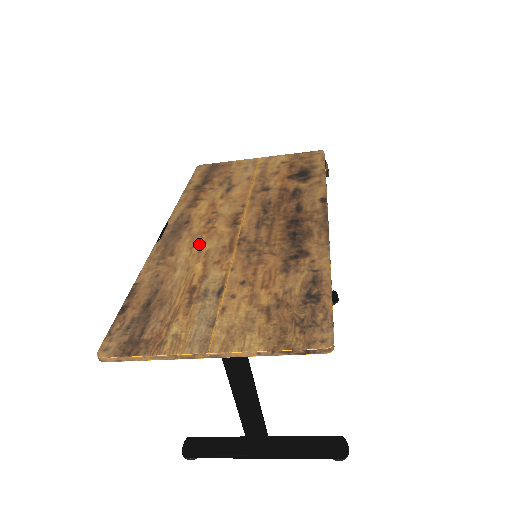
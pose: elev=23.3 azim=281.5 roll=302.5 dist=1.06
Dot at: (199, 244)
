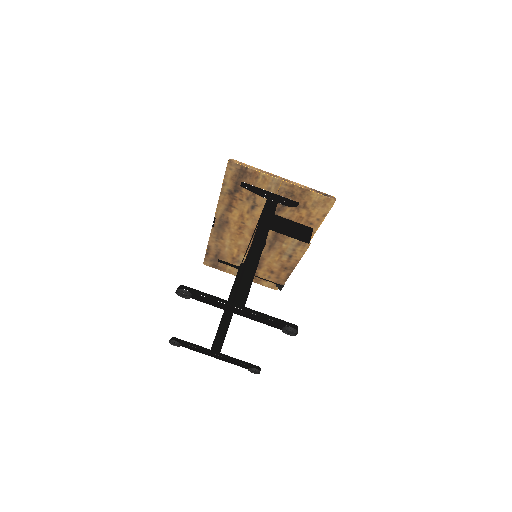
Dot at: occluded
